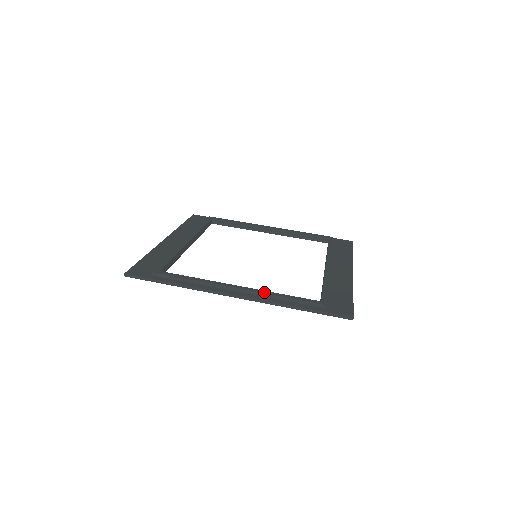
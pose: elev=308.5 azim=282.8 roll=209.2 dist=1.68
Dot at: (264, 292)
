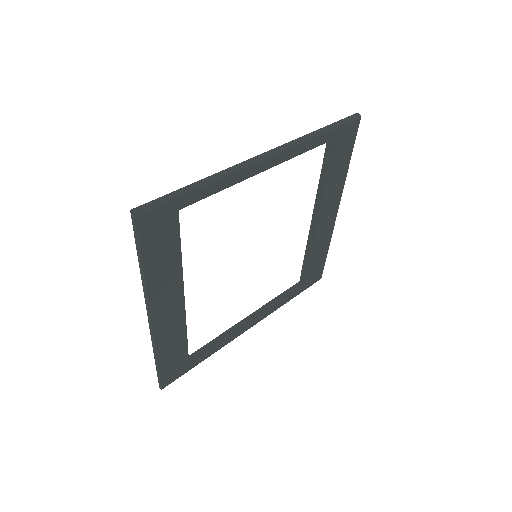
Dot at: occluded
